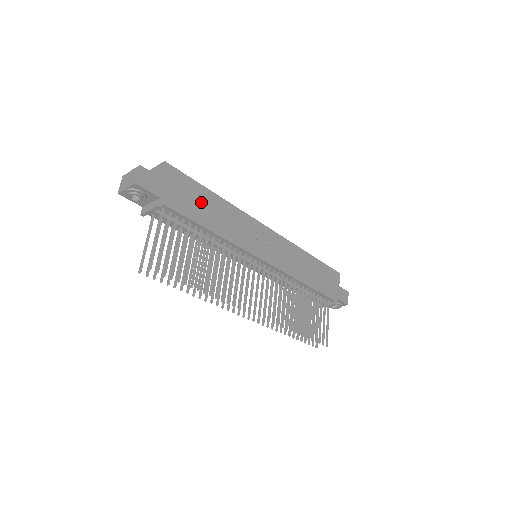
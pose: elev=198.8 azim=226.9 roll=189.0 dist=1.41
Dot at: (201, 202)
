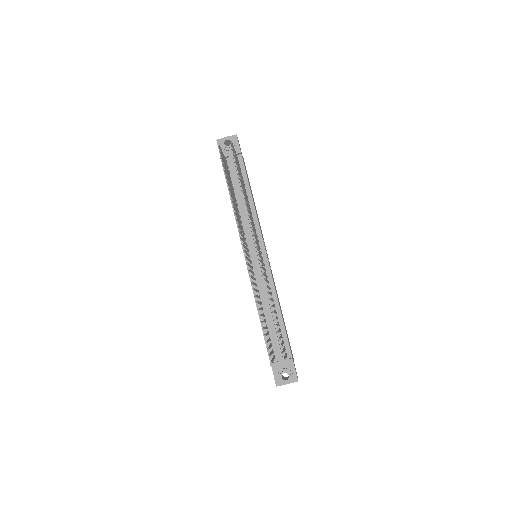
Dot at: (250, 187)
